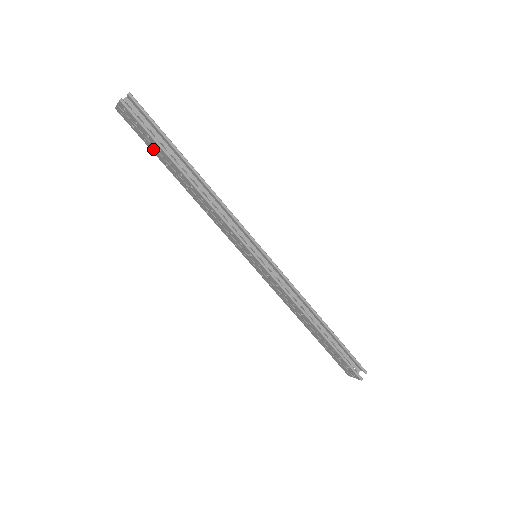
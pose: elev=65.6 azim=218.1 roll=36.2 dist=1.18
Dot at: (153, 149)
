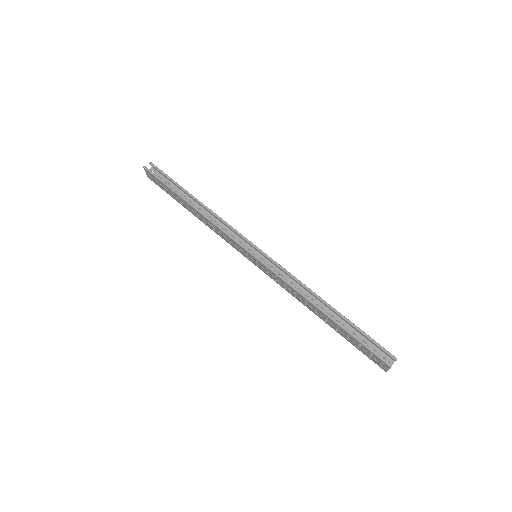
Dot at: (171, 195)
